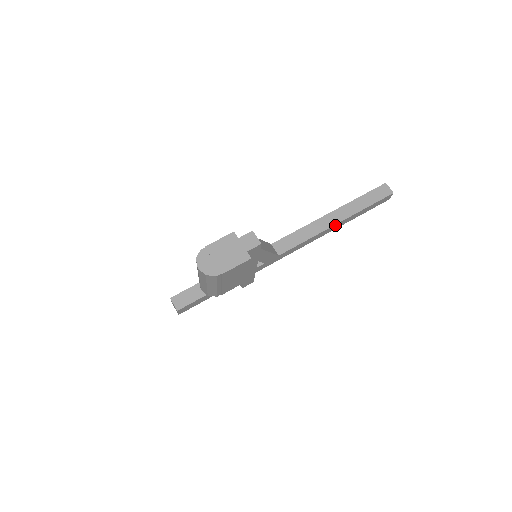
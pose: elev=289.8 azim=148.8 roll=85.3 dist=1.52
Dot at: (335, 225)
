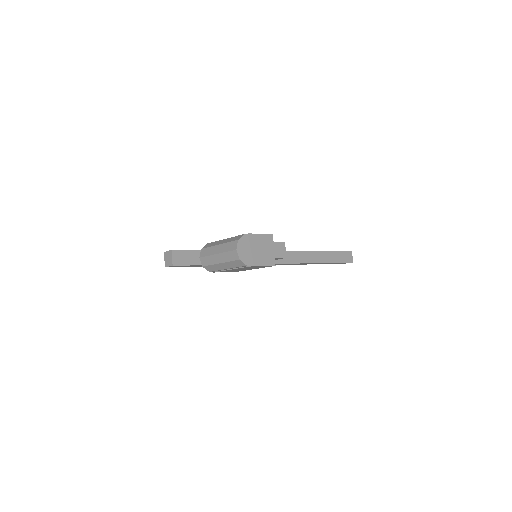
Dot at: (310, 263)
